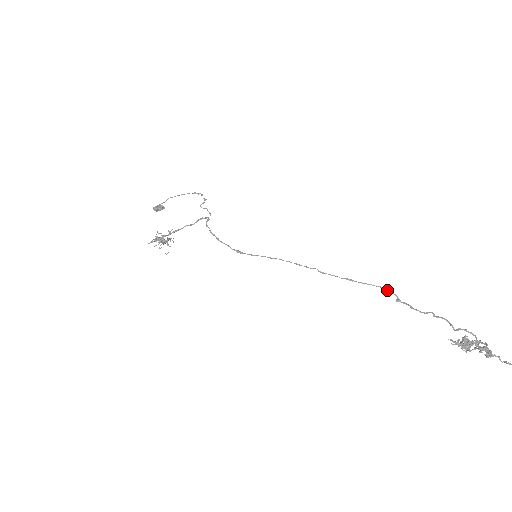
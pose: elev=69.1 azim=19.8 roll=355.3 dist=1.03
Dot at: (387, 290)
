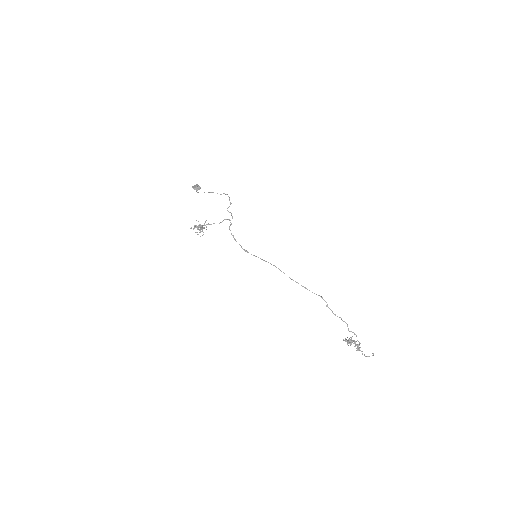
Dot at: (323, 299)
